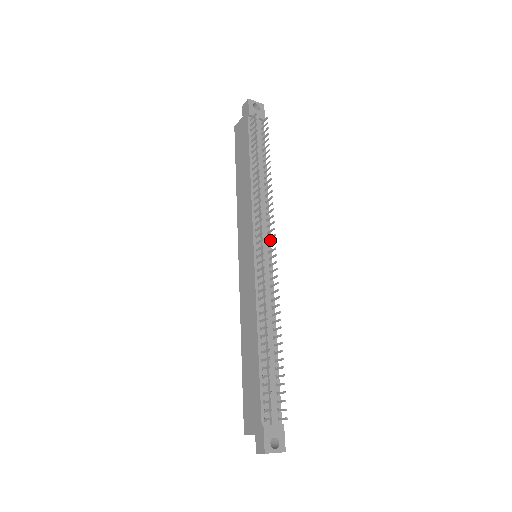
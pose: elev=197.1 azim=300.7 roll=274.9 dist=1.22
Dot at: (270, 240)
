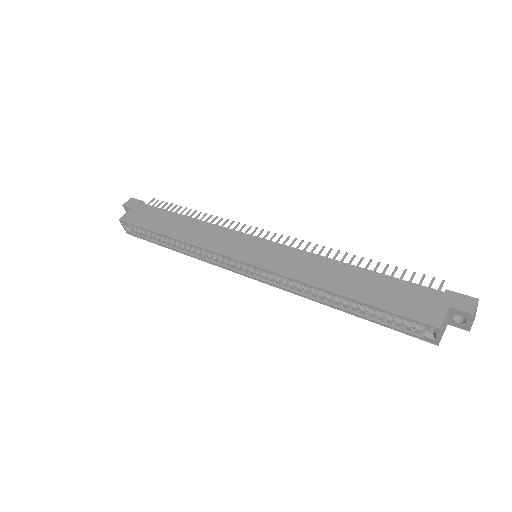
Dot at: occluded
